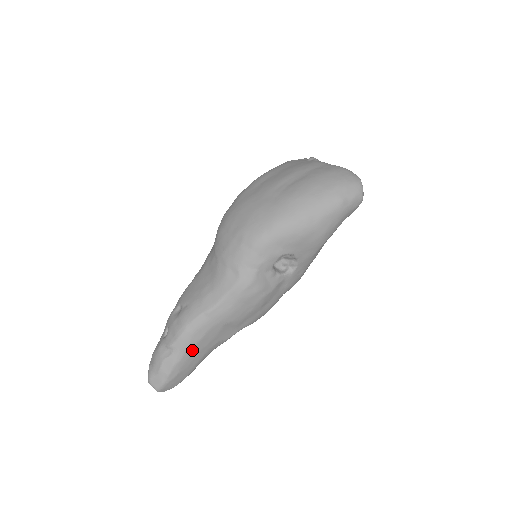
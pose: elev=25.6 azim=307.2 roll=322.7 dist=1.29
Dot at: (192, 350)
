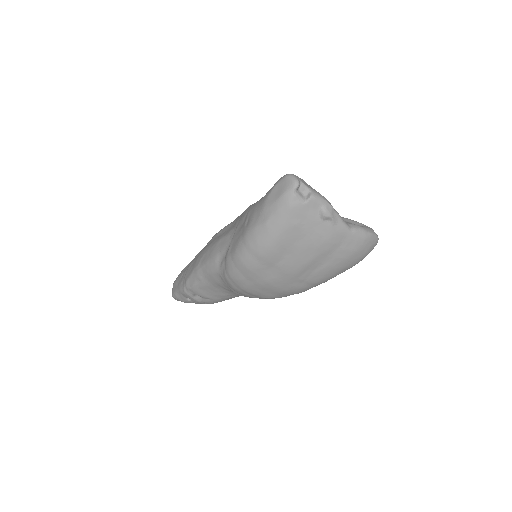
Dot at: occluded
